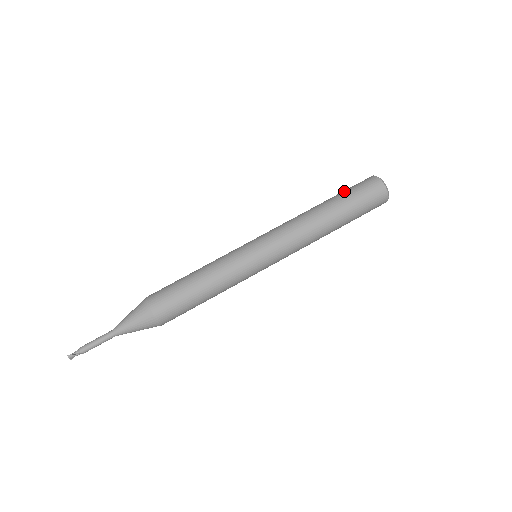
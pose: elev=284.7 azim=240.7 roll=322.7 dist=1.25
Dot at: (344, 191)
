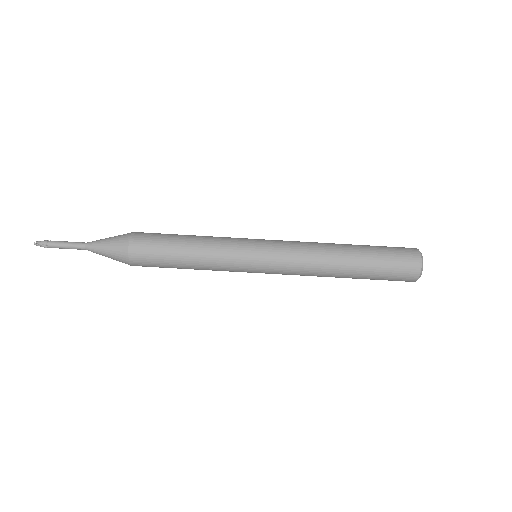
Dot at: (381, 255)
